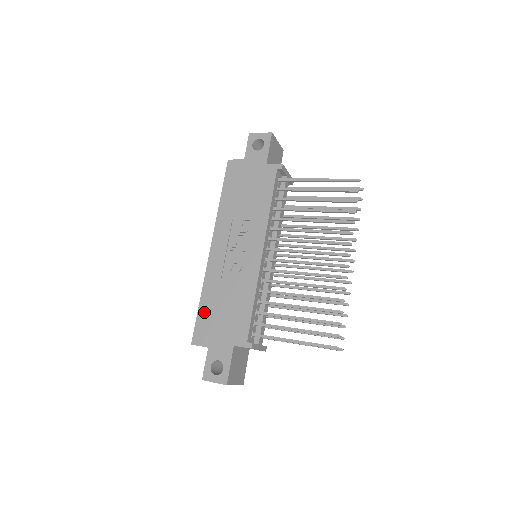
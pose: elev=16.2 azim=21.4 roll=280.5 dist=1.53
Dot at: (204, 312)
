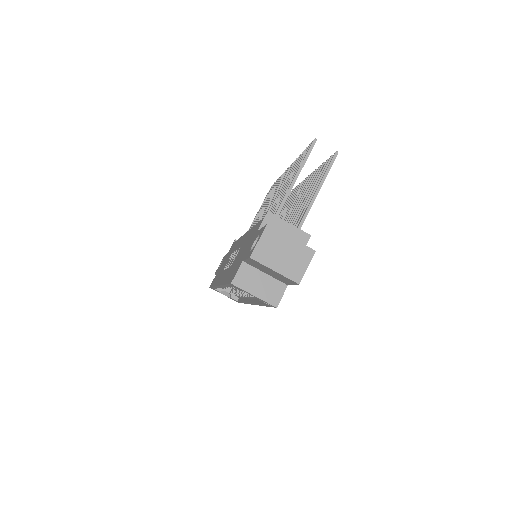
Dot at: (229, 276)
